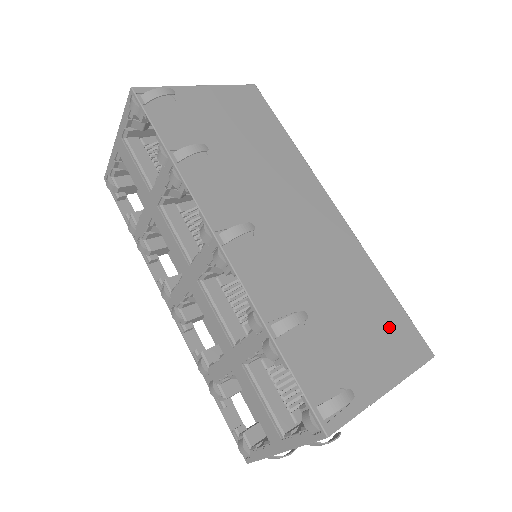
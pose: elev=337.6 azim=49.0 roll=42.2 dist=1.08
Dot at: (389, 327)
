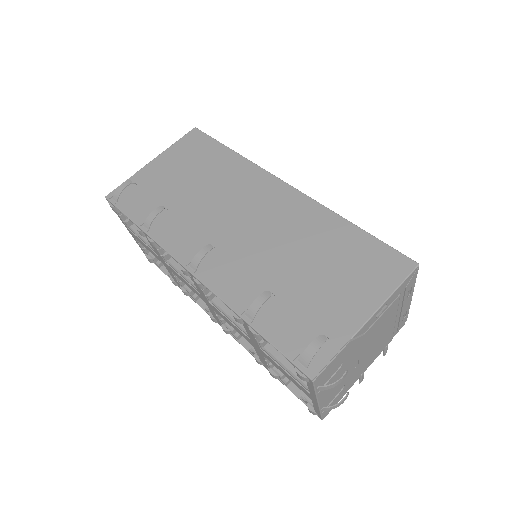
Dot at: (361, 262)
